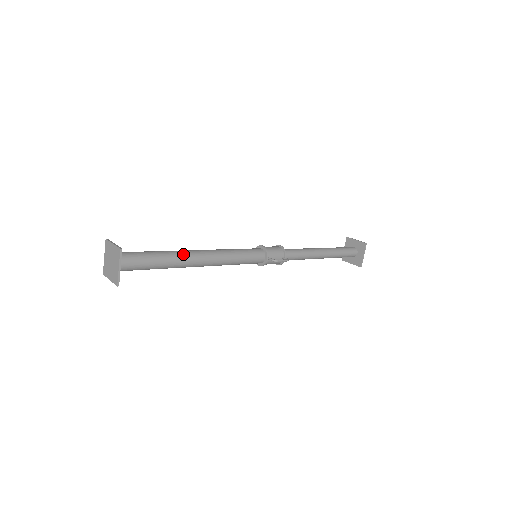
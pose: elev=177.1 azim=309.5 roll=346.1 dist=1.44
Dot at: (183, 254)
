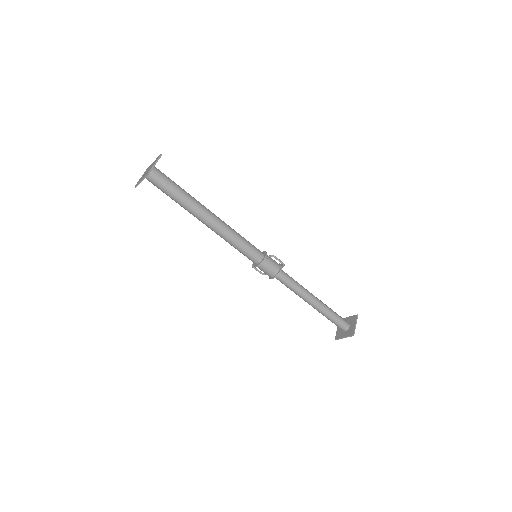
Dot at: (200, 203)
